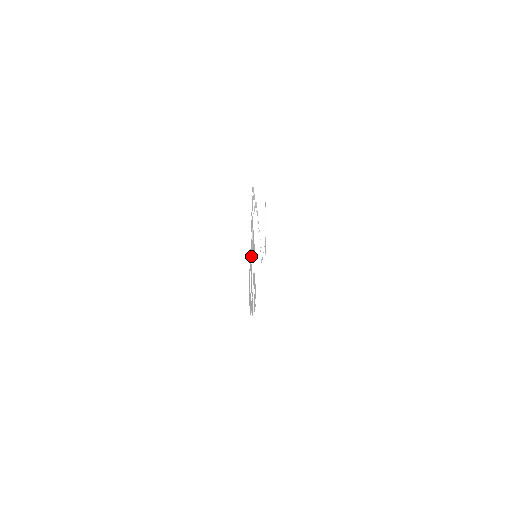
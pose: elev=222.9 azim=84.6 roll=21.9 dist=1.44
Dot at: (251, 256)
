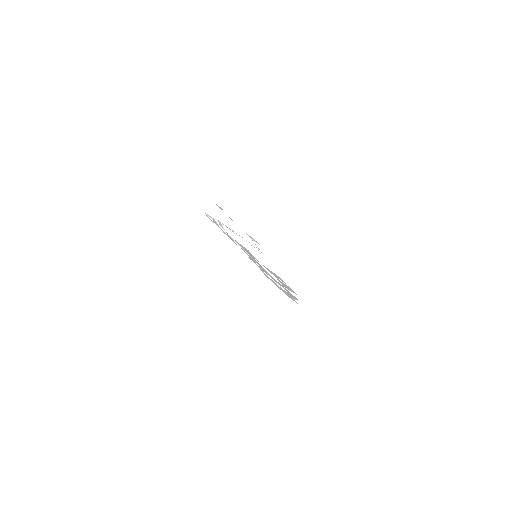
Dot at: (255, 262)
